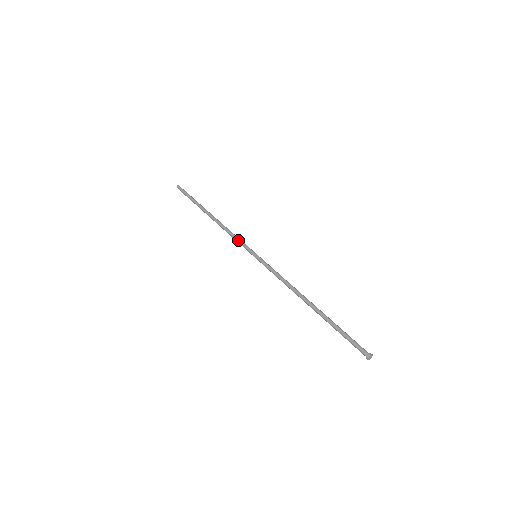
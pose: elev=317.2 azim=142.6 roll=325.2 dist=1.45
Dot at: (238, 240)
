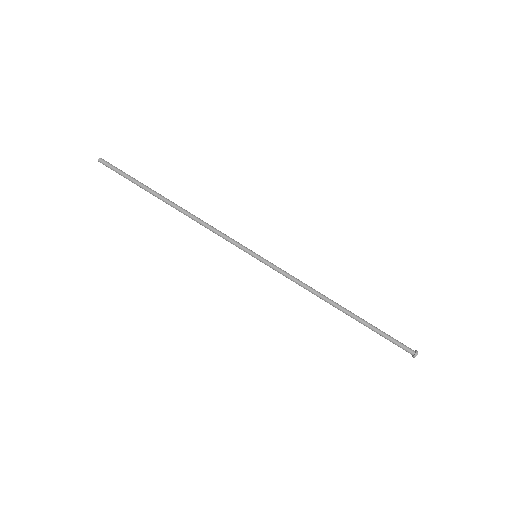
Dot at: (226, 237)
